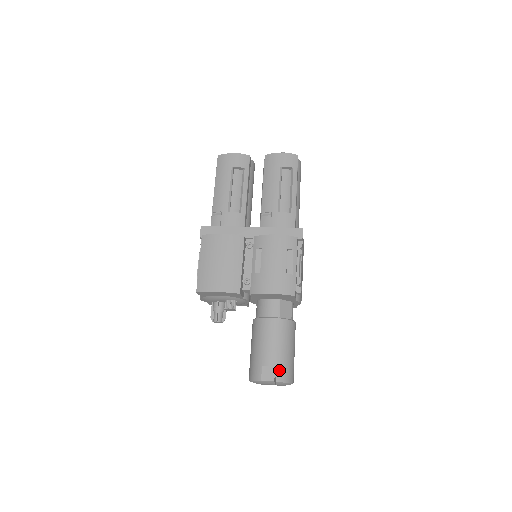
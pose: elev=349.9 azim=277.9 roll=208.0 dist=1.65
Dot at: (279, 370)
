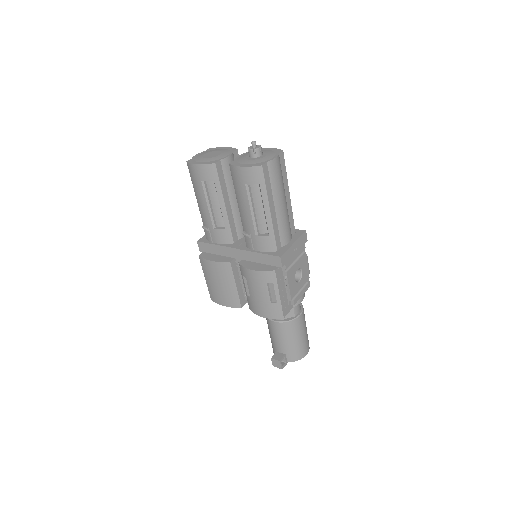
Dot at: (288, 355)
